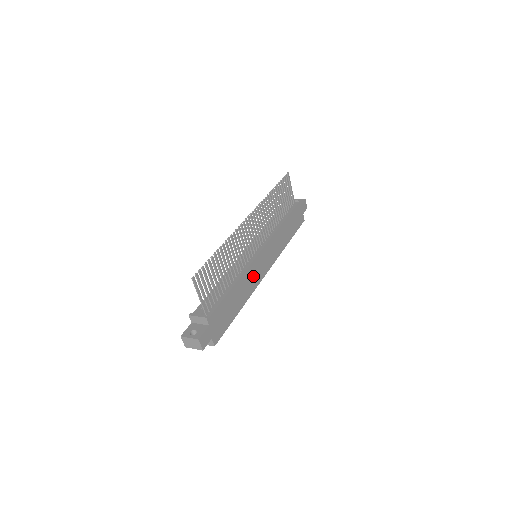
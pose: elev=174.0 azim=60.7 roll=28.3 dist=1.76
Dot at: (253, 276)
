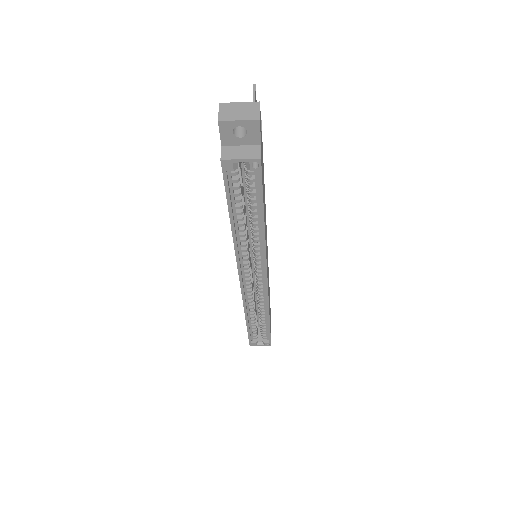
Dot at: (266, 242)
